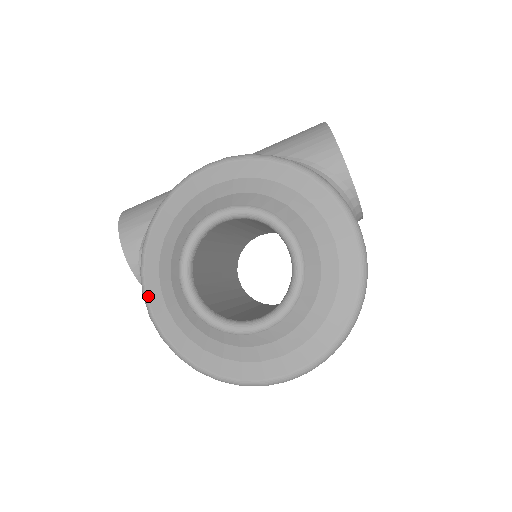
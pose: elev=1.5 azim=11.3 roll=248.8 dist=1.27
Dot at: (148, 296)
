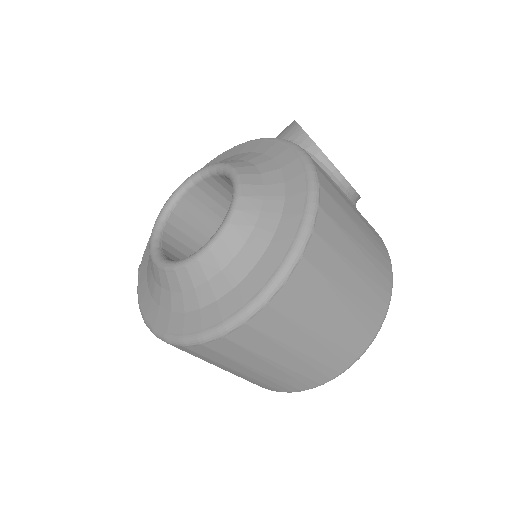
Dot at: (139, 288)
